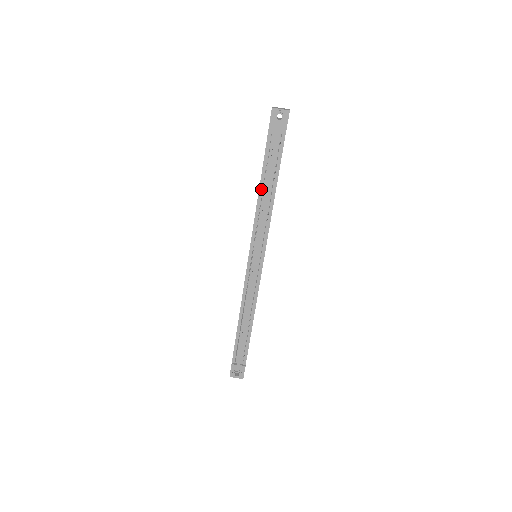
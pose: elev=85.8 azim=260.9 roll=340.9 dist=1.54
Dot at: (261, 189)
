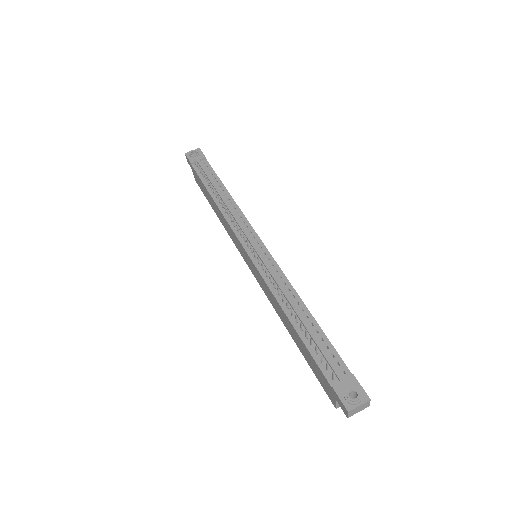
Dot at: (214, 197)
